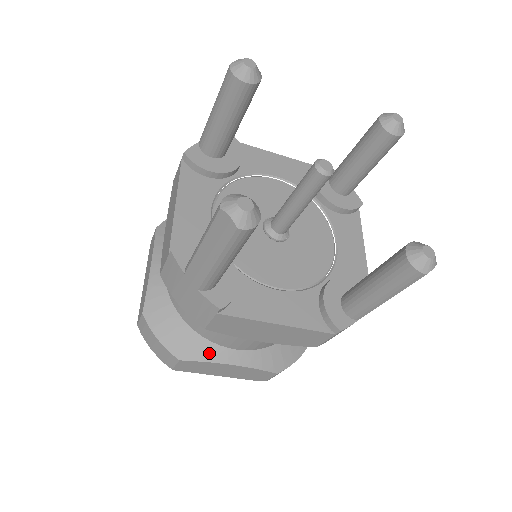
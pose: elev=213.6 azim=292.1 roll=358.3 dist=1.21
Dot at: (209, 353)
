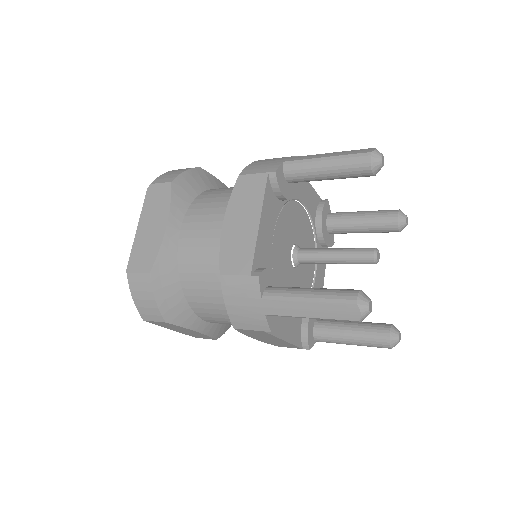
Dot at: (189, 321)
